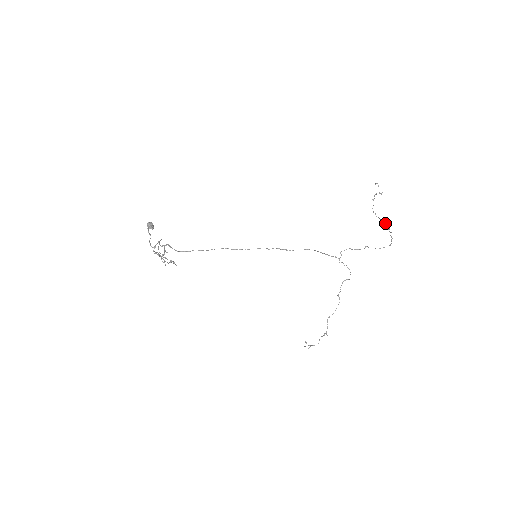
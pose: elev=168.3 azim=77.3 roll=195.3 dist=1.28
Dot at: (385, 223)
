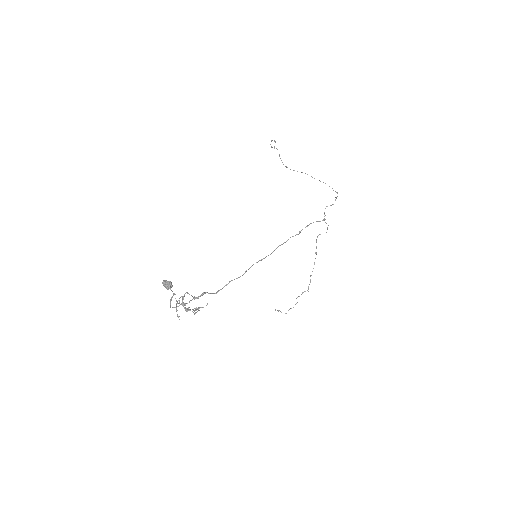
Dot at: occluded
